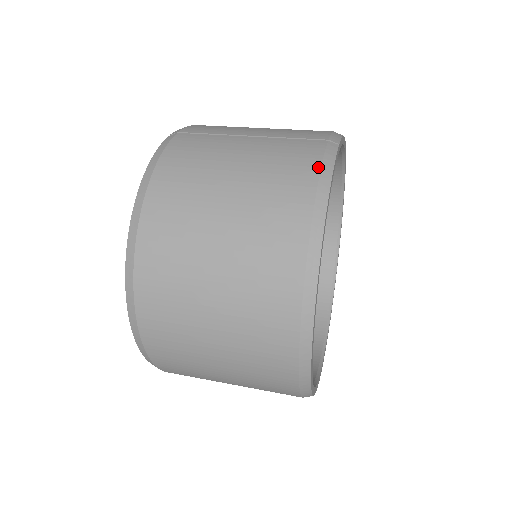
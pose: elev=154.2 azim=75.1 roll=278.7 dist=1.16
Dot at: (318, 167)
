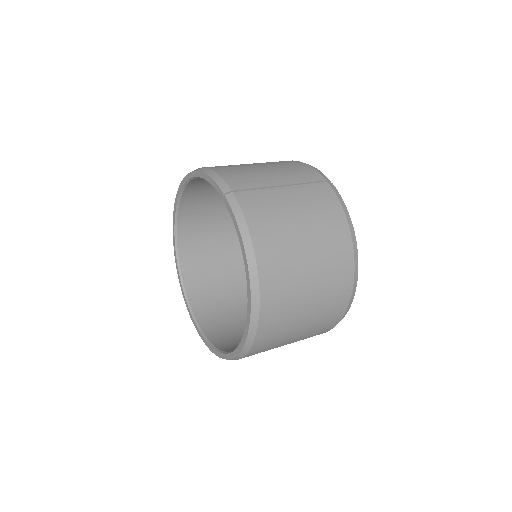
Dot at: (341, 207)
